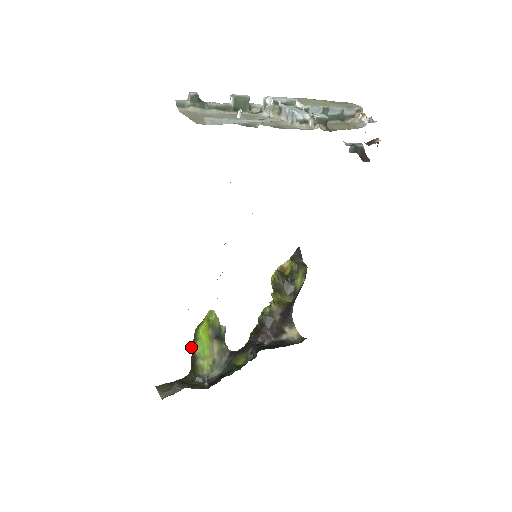
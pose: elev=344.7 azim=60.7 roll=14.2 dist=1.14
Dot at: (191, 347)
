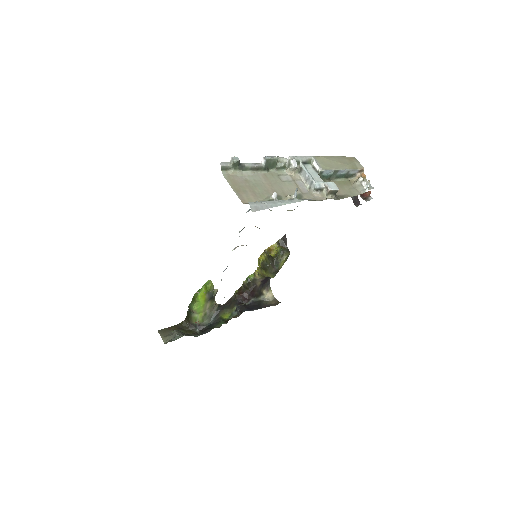
Dot at: (189, 304)
